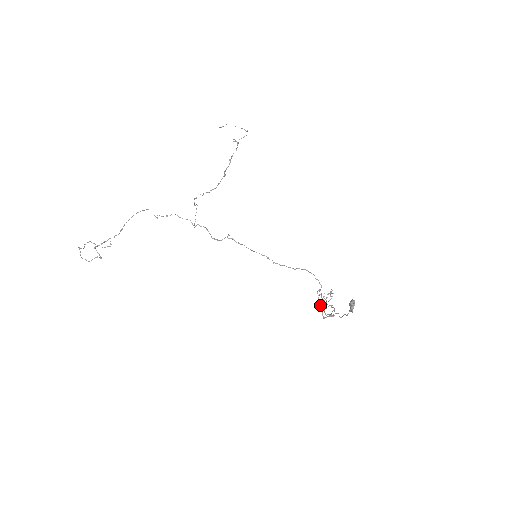
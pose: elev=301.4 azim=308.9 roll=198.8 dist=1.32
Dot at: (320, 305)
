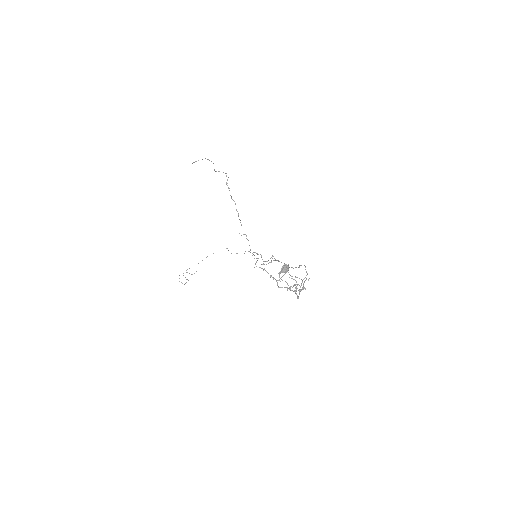
Dot at: (300, 289)
